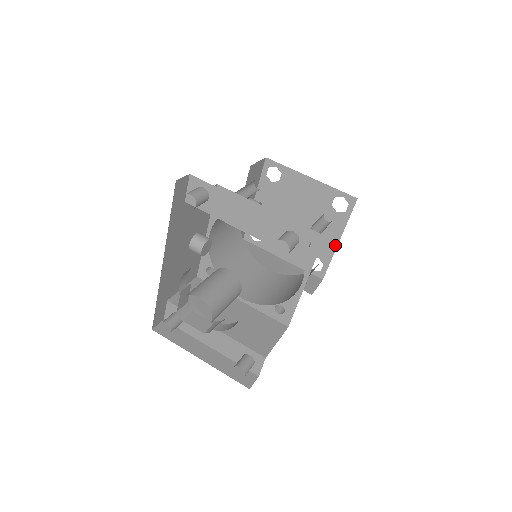
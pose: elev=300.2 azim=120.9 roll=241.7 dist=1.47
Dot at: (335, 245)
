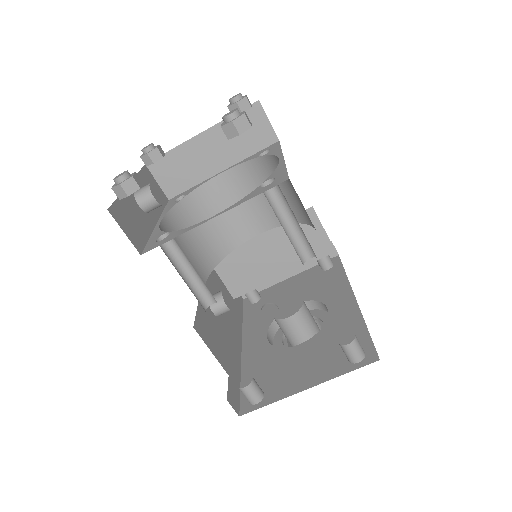
Dot at: occluded
